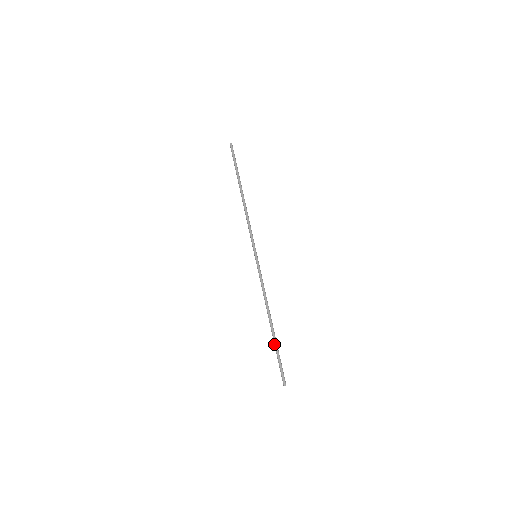
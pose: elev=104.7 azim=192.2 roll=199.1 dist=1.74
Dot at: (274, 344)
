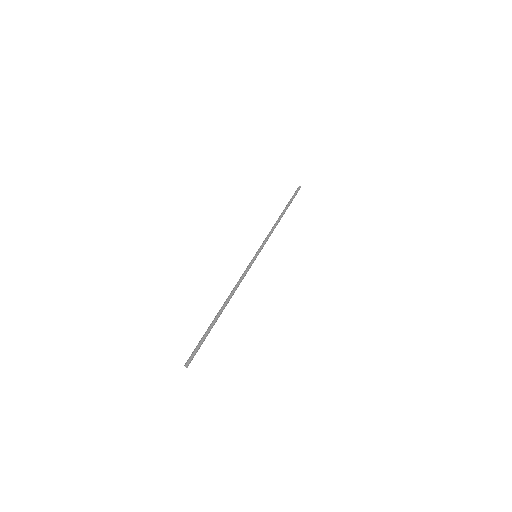
Dot at: (210, 325)
